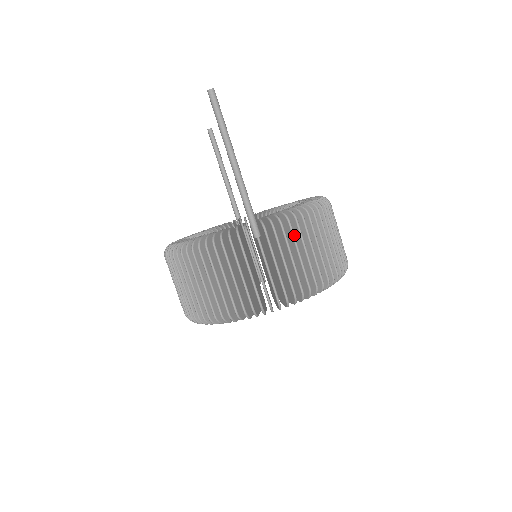
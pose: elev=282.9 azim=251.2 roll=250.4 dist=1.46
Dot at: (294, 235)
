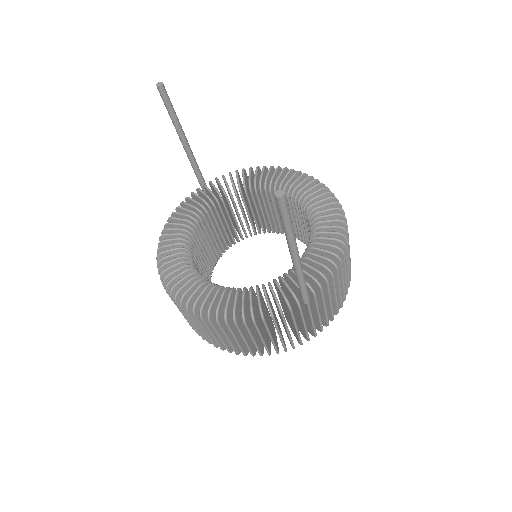
Dot at: occluded
